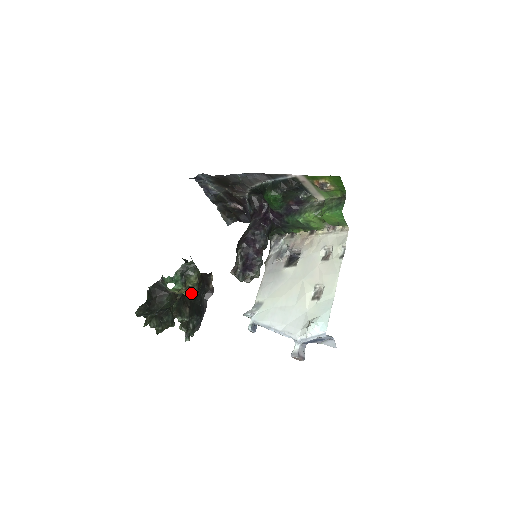
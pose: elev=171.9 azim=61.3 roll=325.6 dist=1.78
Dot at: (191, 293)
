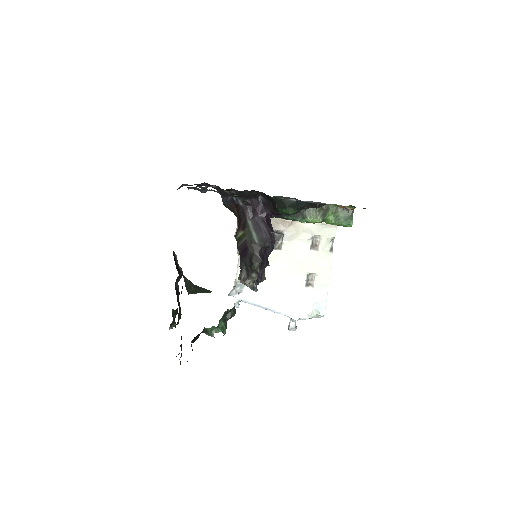
Dot at: occluded
